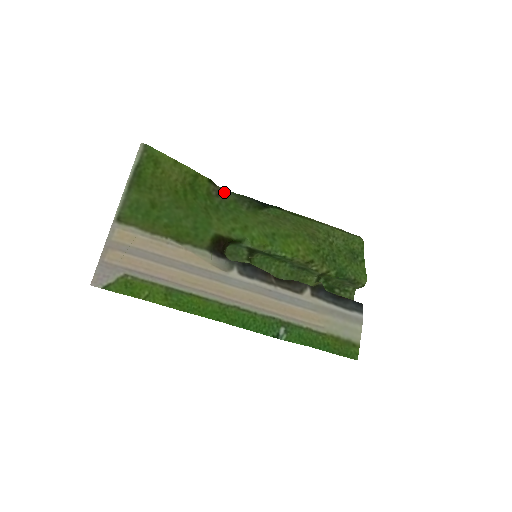
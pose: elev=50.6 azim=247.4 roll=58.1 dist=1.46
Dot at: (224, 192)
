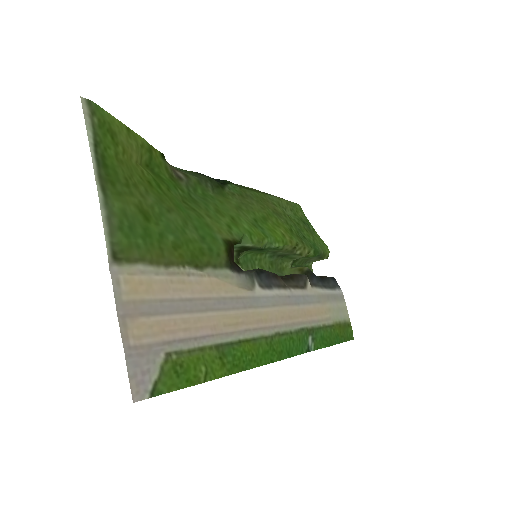
Dot at: (179, 171)
